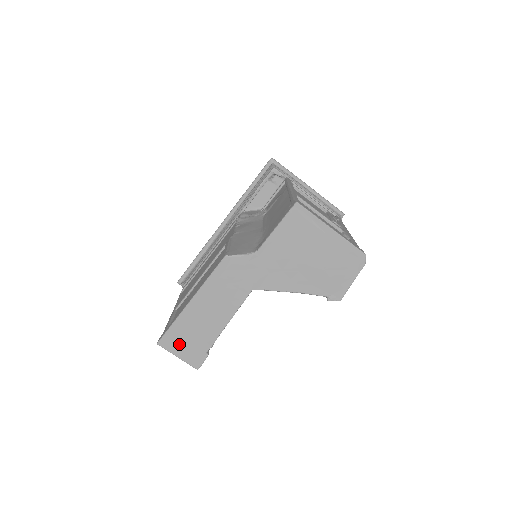
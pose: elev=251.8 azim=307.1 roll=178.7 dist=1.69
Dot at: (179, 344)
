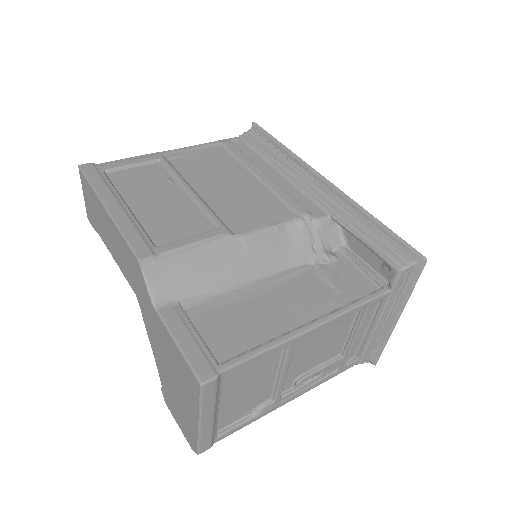
Dot at: (87, 194)
